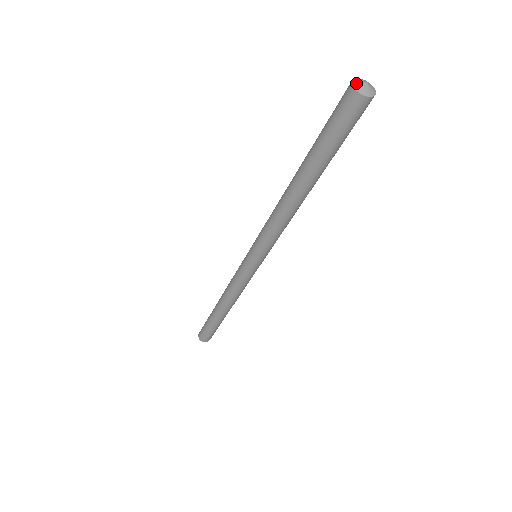
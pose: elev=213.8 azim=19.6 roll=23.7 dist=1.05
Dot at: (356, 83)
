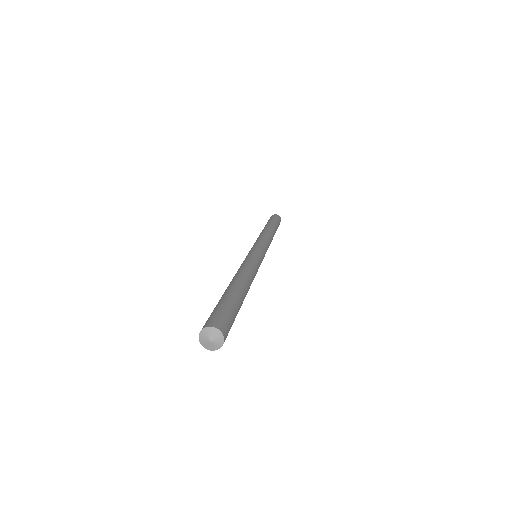
Dot at: (201, 339)
